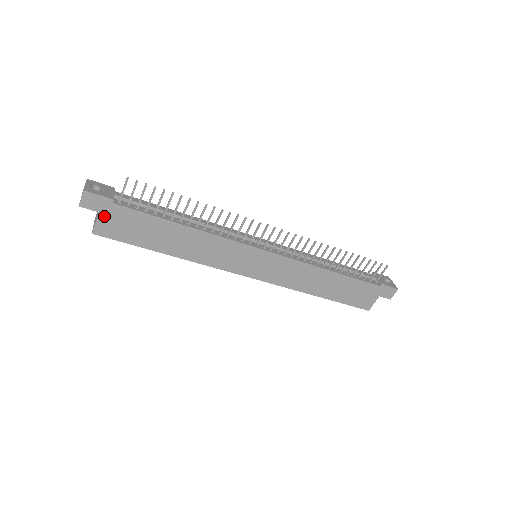
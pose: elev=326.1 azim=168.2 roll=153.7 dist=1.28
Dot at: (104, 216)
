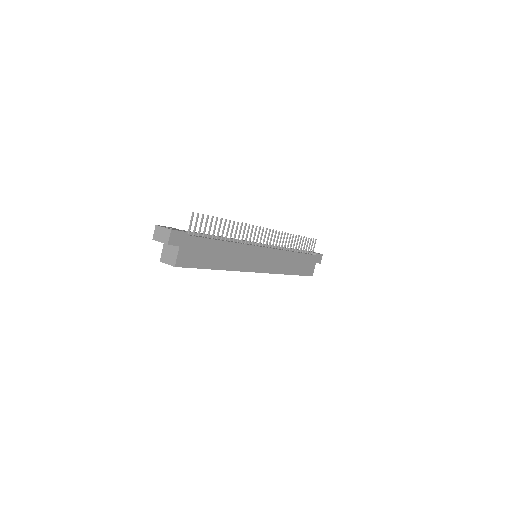
Dot at: (182, 248)
